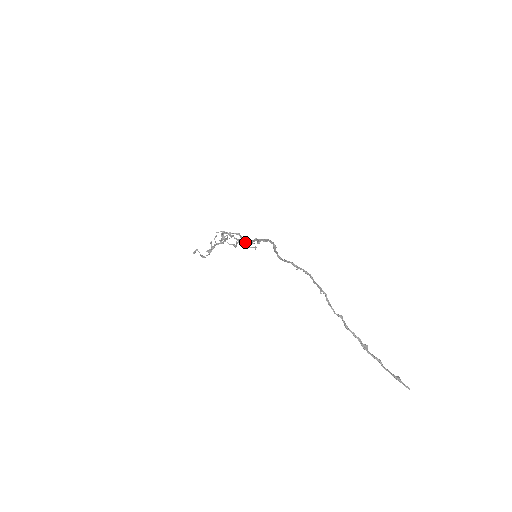
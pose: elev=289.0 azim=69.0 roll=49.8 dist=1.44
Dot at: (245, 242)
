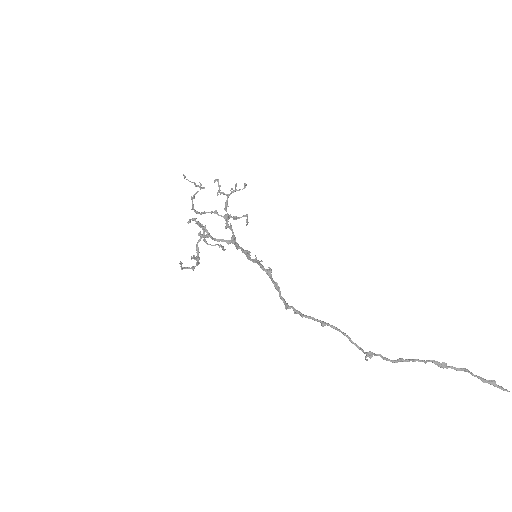
Dot at: (231, 239)
